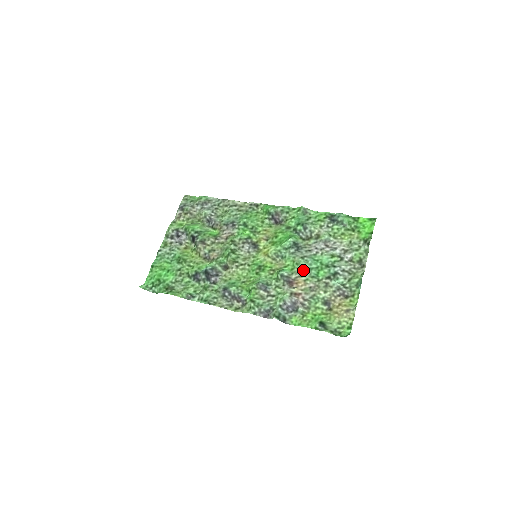
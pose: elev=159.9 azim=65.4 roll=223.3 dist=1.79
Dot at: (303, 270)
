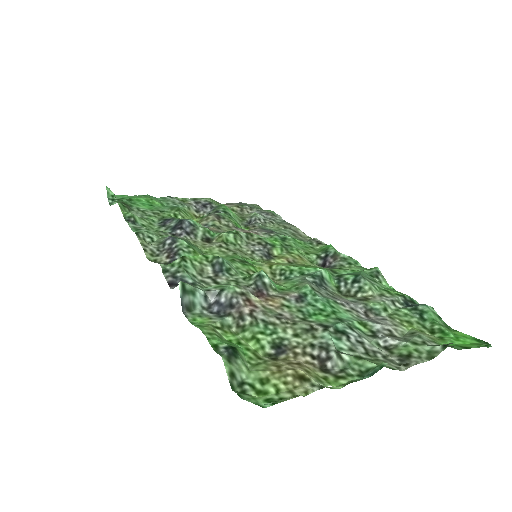
Dot at: (297, 296)
